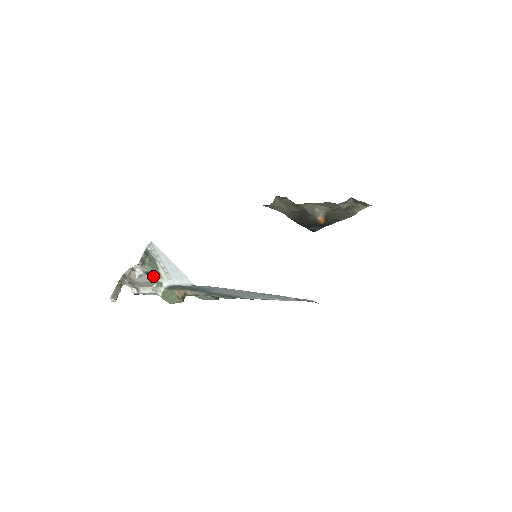
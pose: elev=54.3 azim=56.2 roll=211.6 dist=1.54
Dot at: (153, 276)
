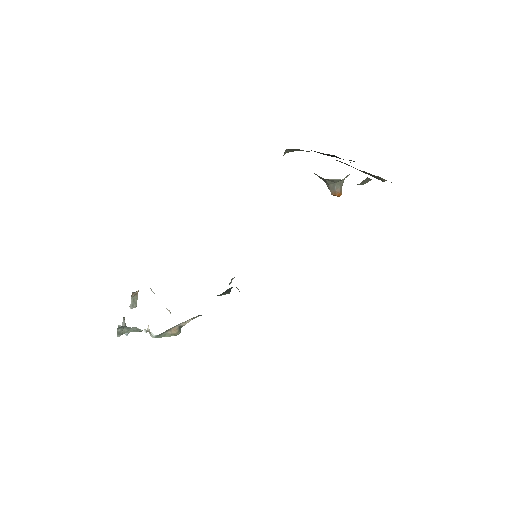
Dot at: occluded
